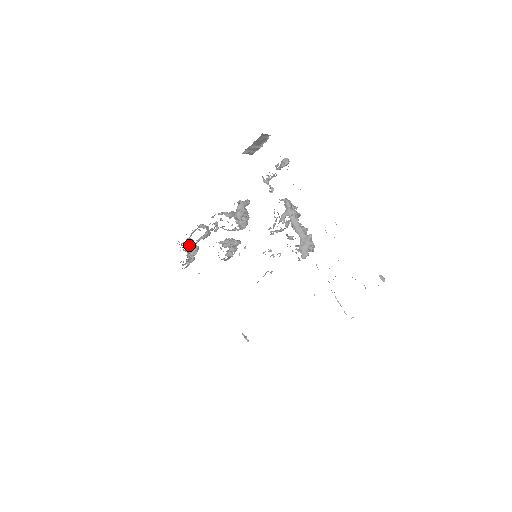
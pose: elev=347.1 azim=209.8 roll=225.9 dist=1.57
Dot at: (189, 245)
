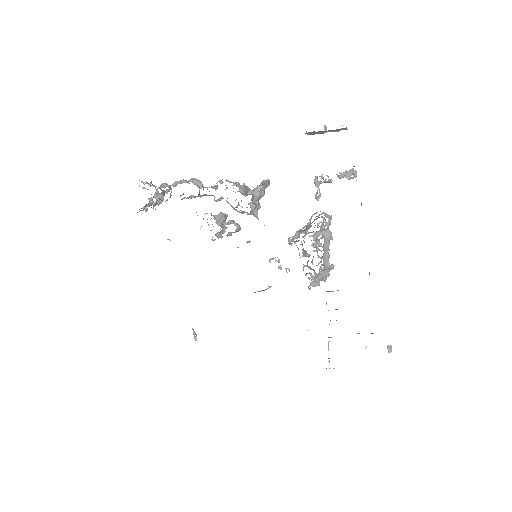
Dot at: occluded
